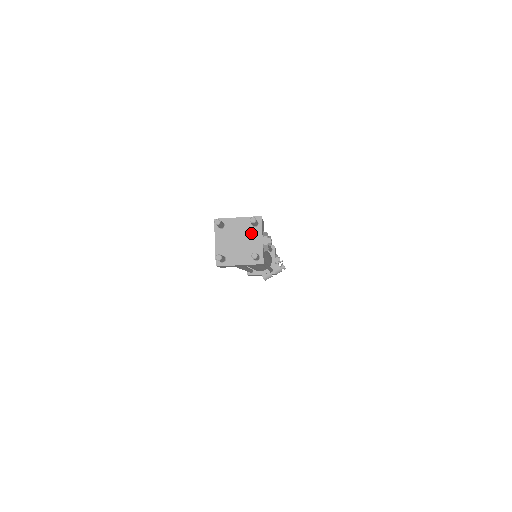
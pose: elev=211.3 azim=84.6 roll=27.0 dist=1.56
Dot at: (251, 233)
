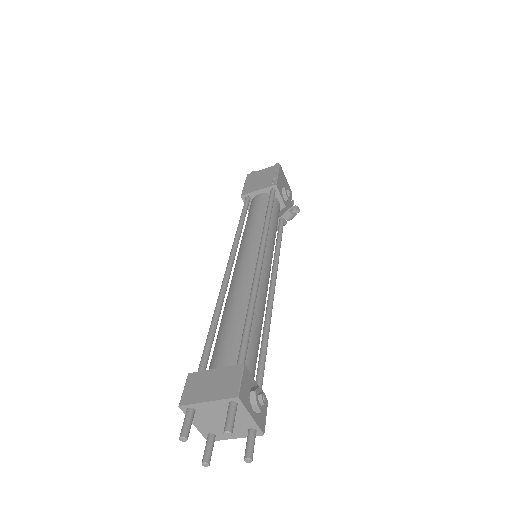
Dot at: occluded
